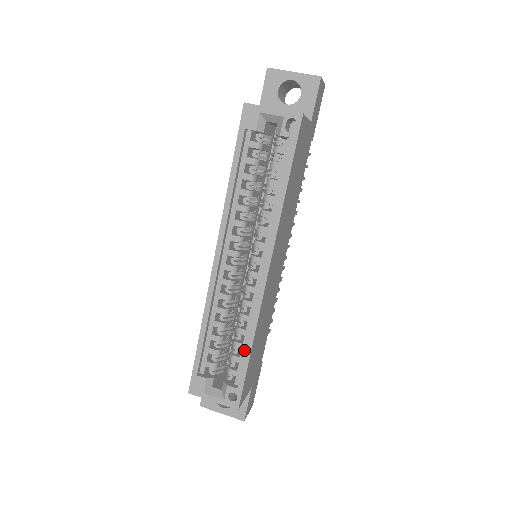
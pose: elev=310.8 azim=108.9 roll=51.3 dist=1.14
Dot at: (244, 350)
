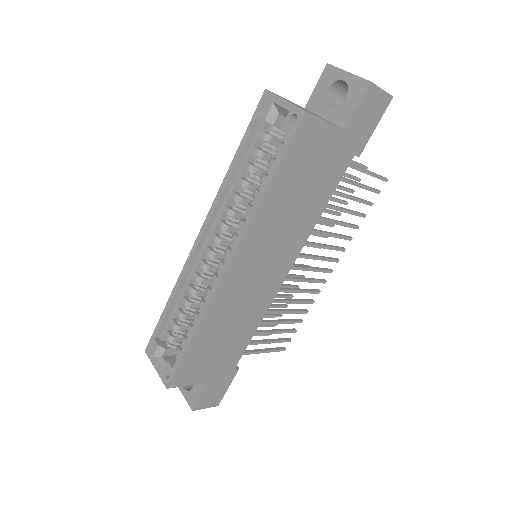
Dot at: occluded
